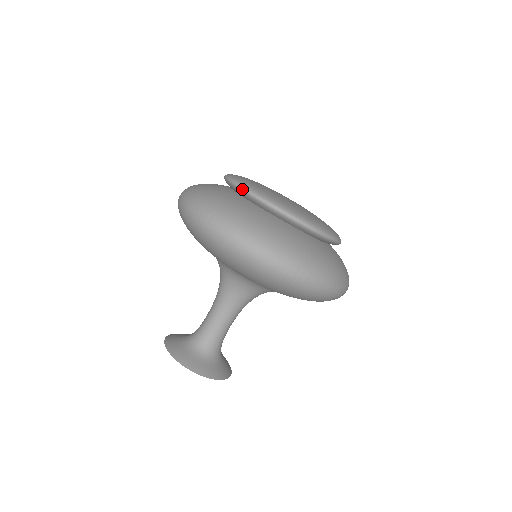
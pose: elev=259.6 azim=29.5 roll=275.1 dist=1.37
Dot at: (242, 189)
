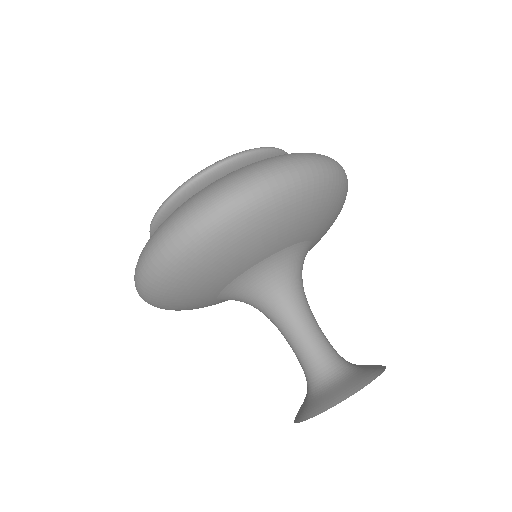
Dot at: (165, 204)
